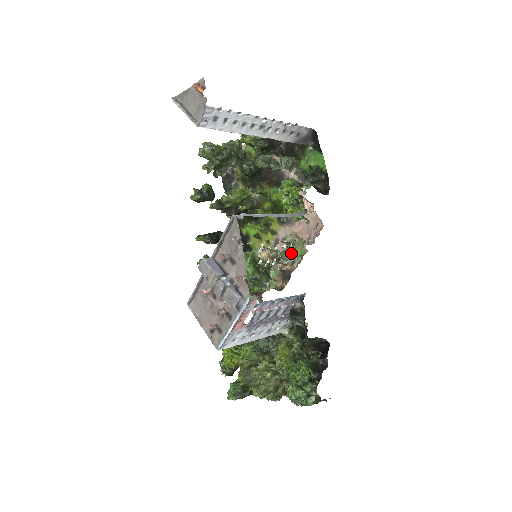
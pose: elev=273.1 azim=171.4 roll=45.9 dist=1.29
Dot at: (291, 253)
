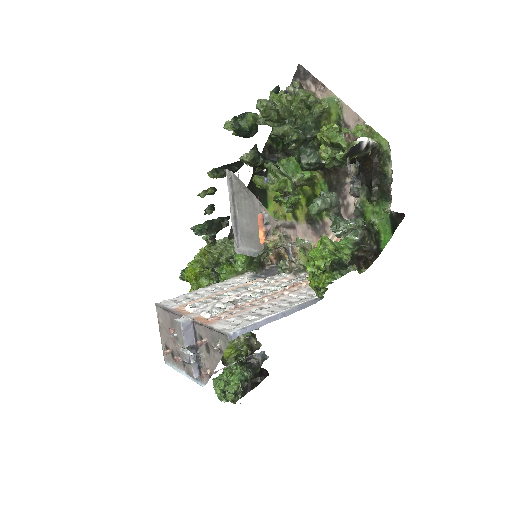
Dot at: (297, 253)
